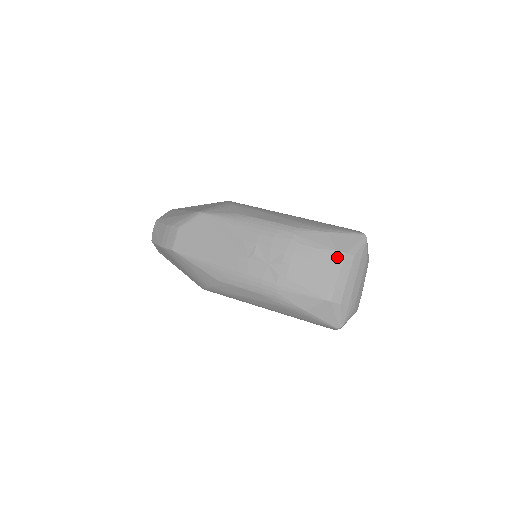
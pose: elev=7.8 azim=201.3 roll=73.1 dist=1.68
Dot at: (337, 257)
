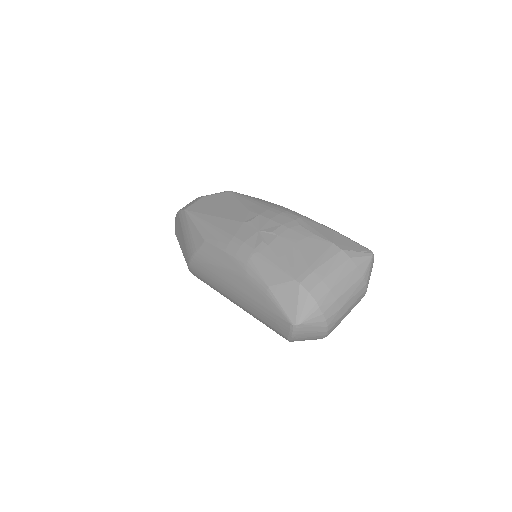
Dot at: (330, 249)
